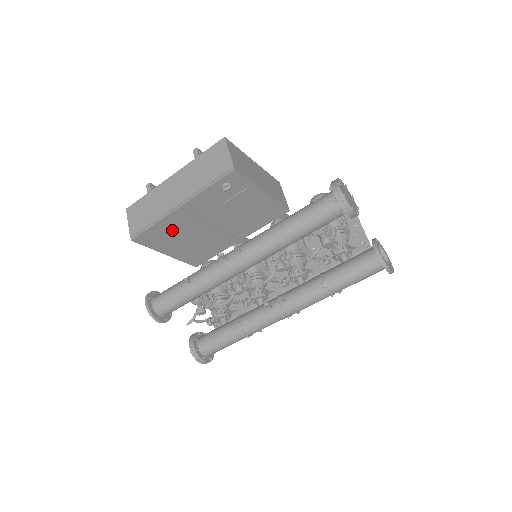
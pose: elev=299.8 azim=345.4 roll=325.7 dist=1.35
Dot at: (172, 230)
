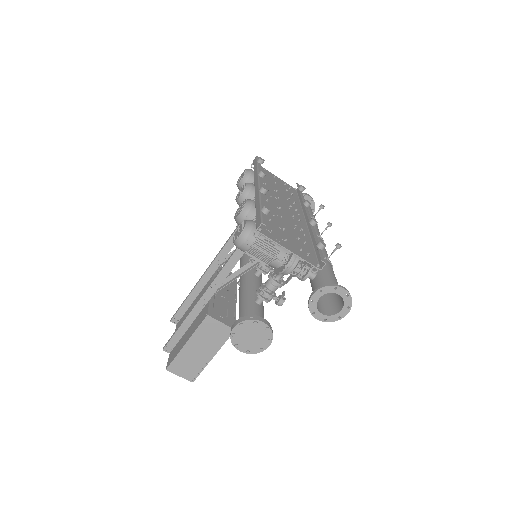
Dot at: occluded
